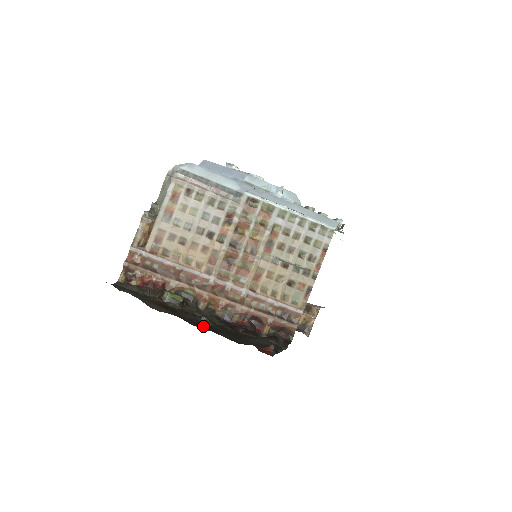
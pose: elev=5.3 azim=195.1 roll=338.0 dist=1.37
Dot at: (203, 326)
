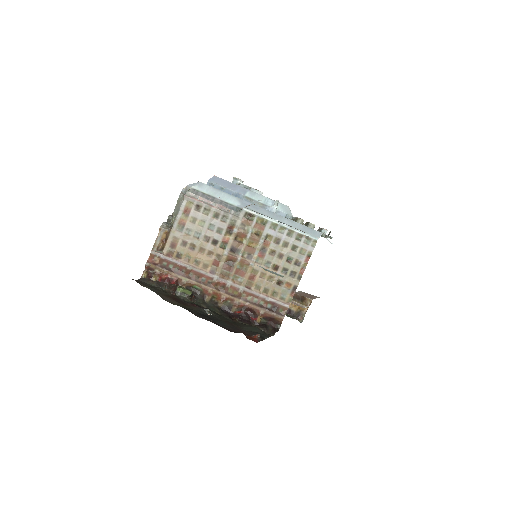
Dot at: (205, 316)
